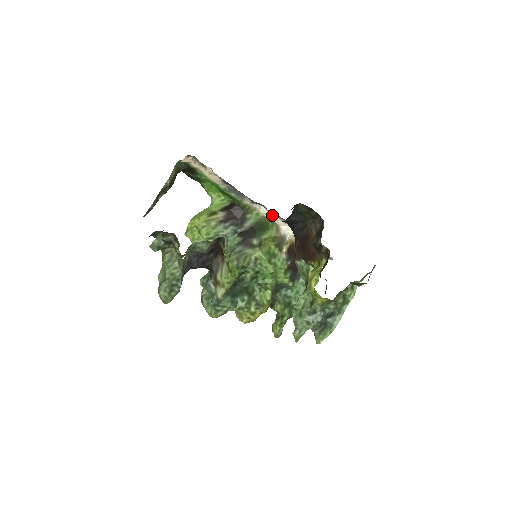
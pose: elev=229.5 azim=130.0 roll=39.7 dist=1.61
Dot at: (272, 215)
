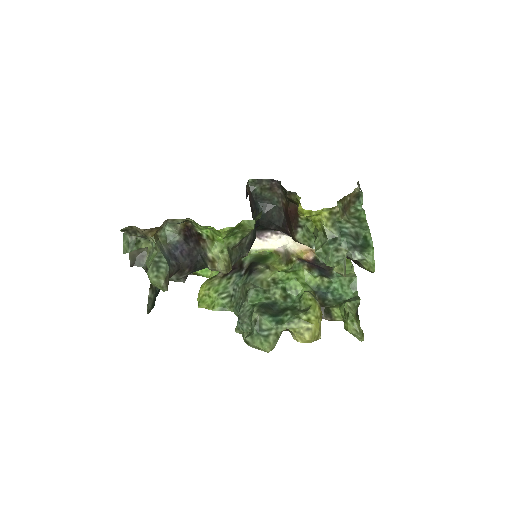
Dot at: (259, 241)
